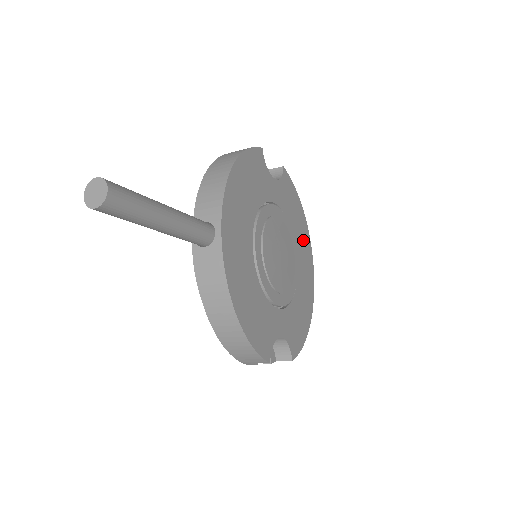
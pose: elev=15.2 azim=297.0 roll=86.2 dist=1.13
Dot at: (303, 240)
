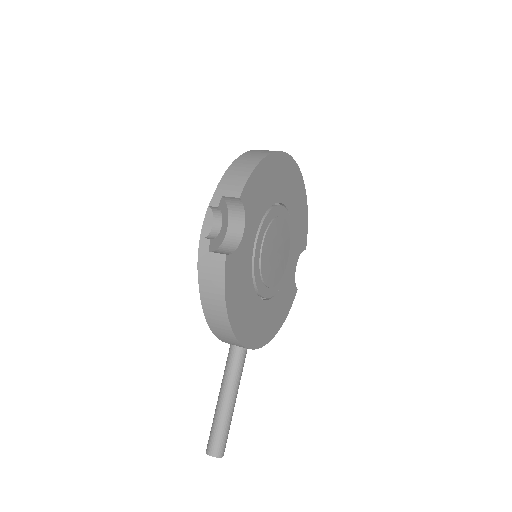
Dot at: (279, 175)
